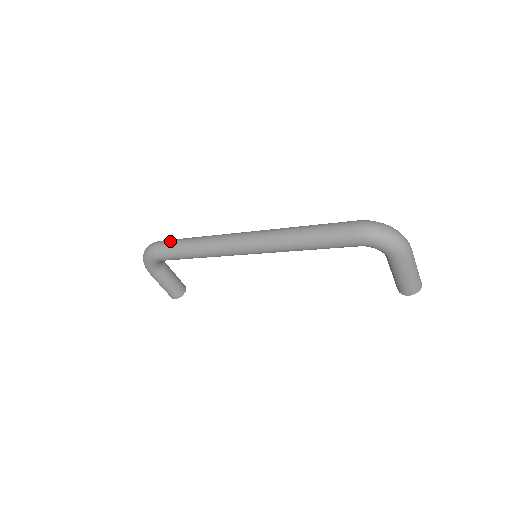
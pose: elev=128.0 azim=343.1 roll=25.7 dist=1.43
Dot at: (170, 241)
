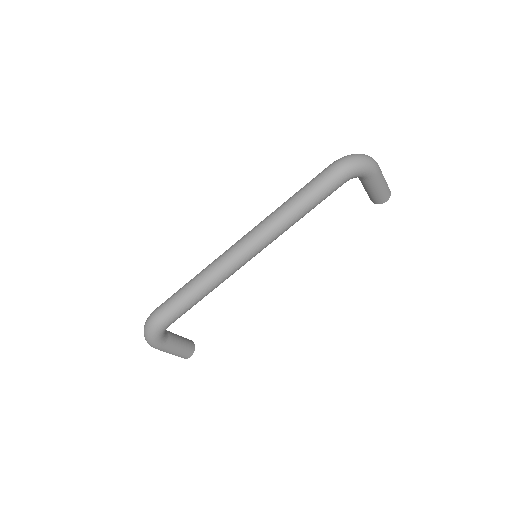
Dot at: (169, 301)
